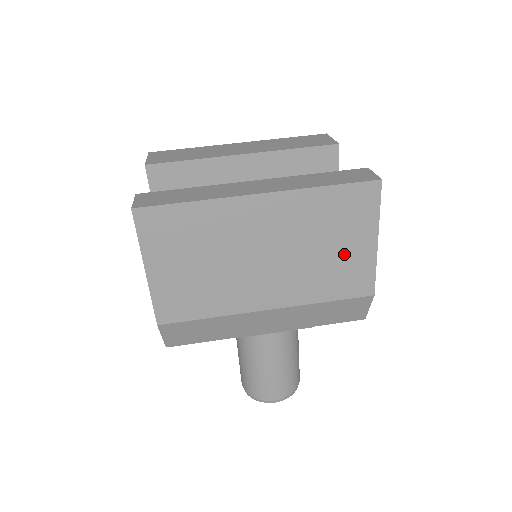
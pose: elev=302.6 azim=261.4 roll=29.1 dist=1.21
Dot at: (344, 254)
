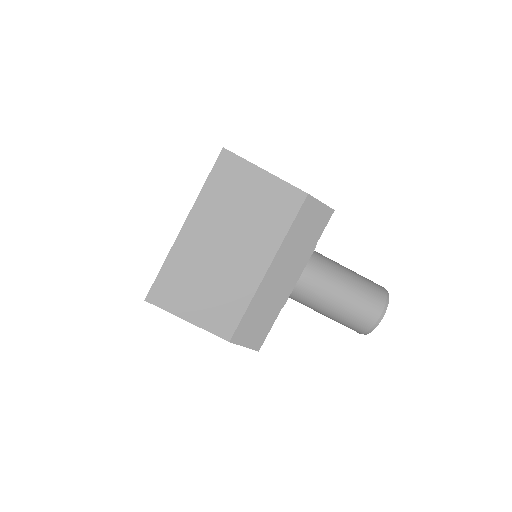
Dot at: (260, 197)
